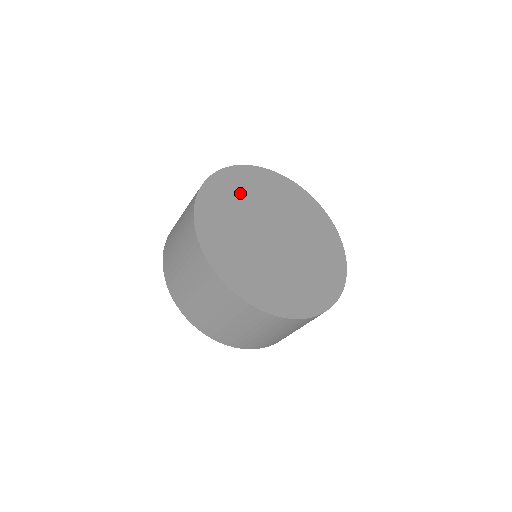
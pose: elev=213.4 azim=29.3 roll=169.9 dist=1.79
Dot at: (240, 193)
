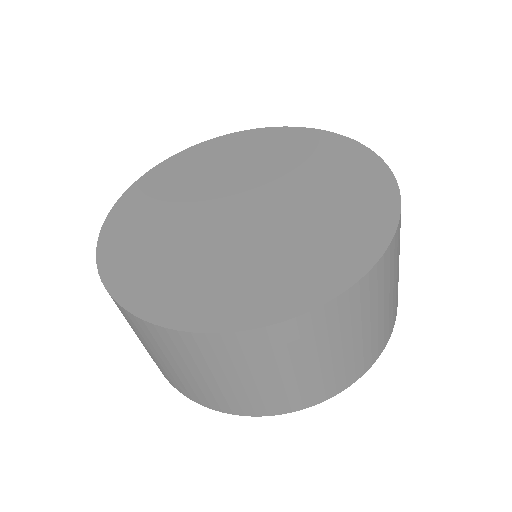
Dot at: (148, 234)
